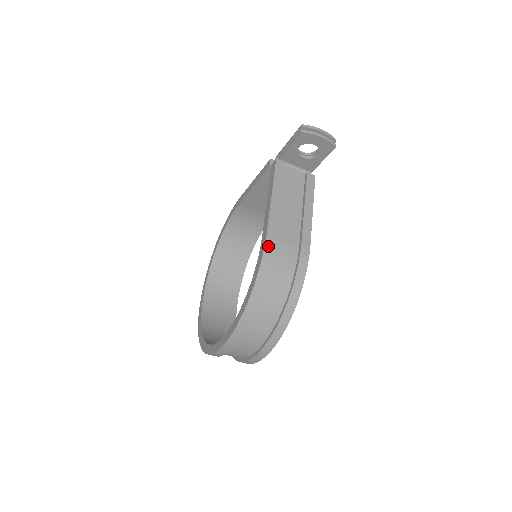
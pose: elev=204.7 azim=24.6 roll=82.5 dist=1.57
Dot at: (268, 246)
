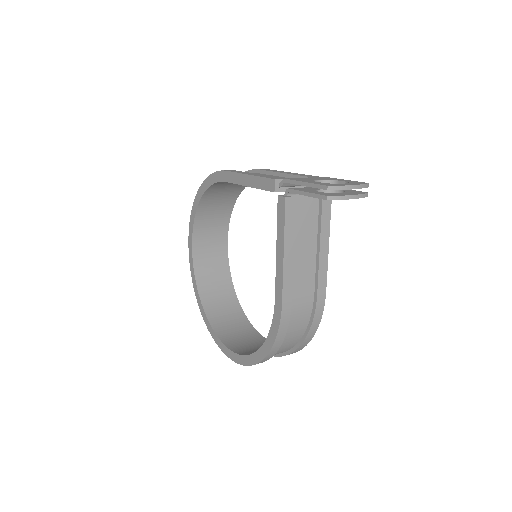
Dot at: (284, 316)
